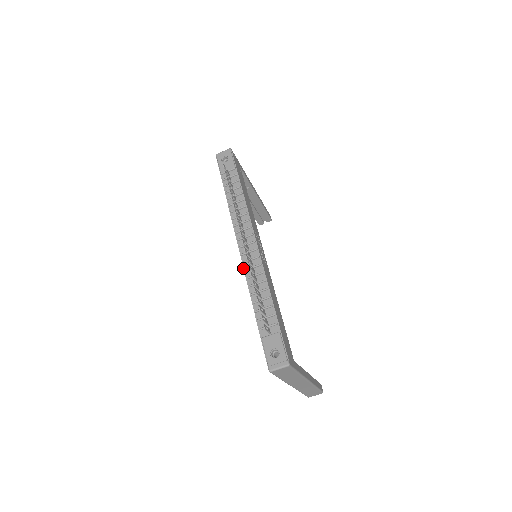
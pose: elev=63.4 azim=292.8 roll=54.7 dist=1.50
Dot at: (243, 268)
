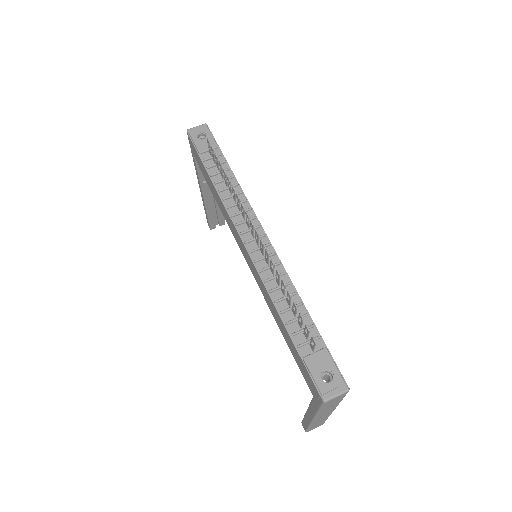
Dot at: (256, 269)
